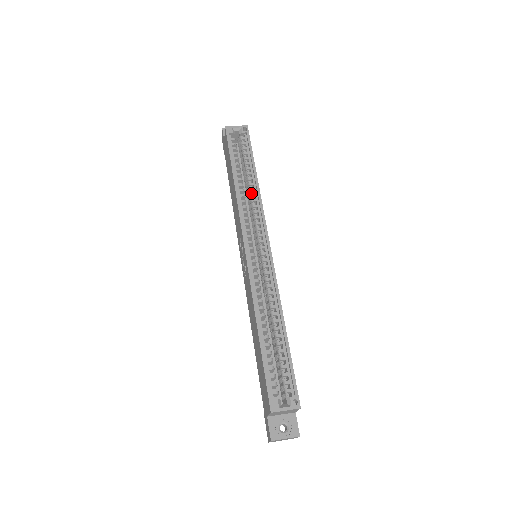
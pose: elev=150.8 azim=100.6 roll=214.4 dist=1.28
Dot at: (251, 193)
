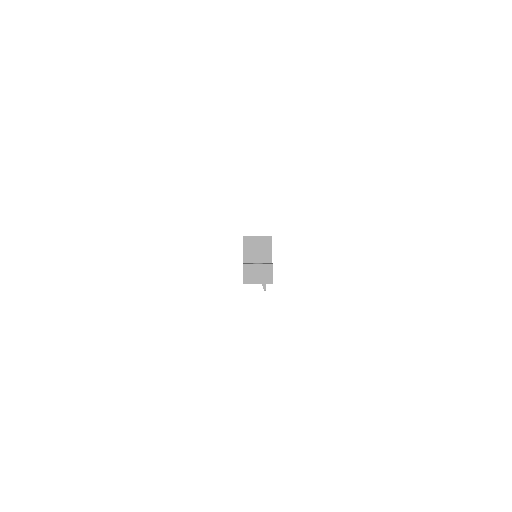
Dot at: occluded
